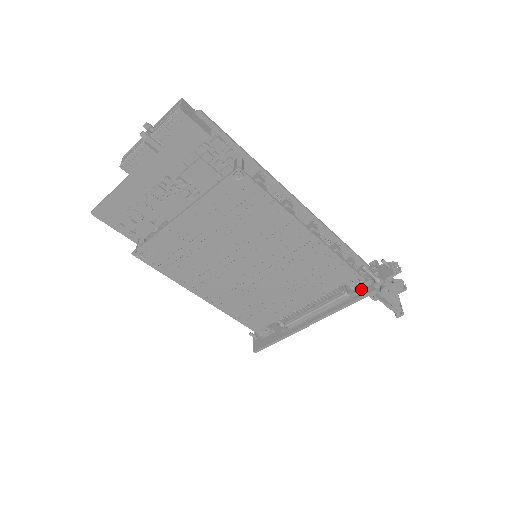
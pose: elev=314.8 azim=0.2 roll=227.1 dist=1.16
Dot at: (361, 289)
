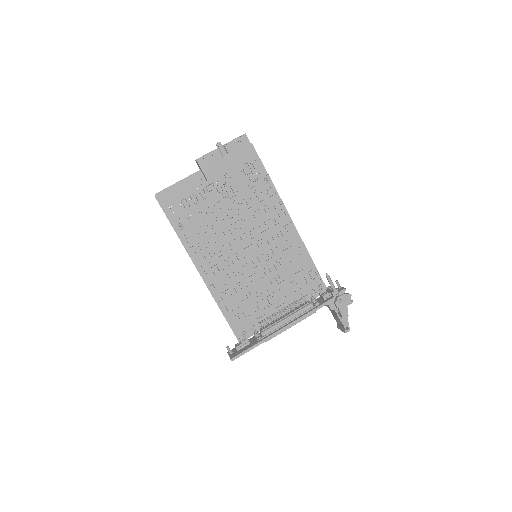
Dot at: (322, 301)
